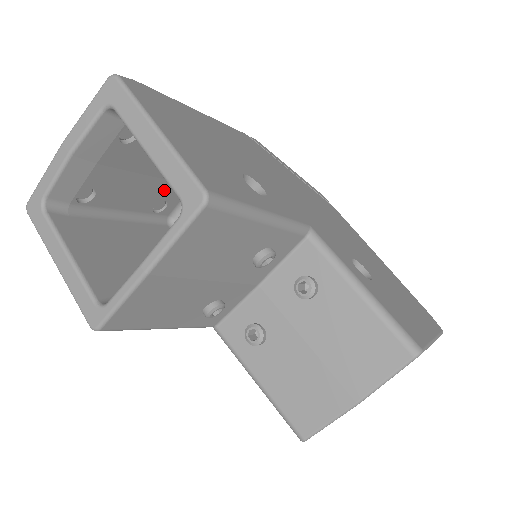
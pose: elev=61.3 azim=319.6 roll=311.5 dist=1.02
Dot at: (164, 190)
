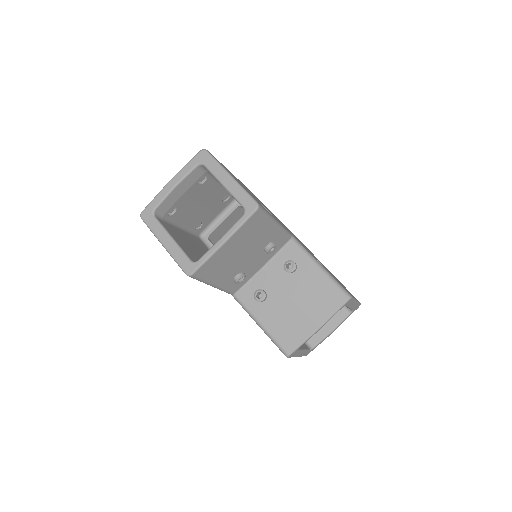
Dot at: (204, 215)
